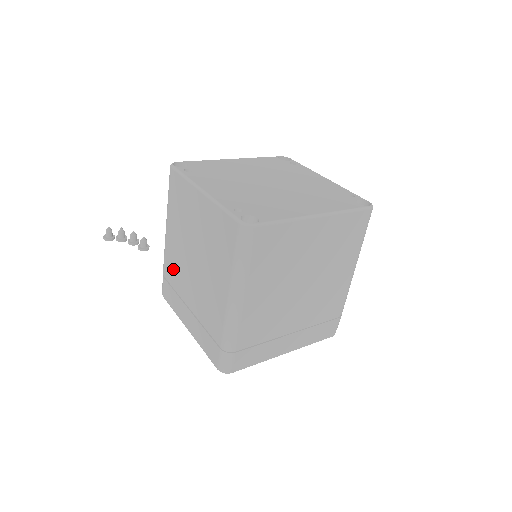
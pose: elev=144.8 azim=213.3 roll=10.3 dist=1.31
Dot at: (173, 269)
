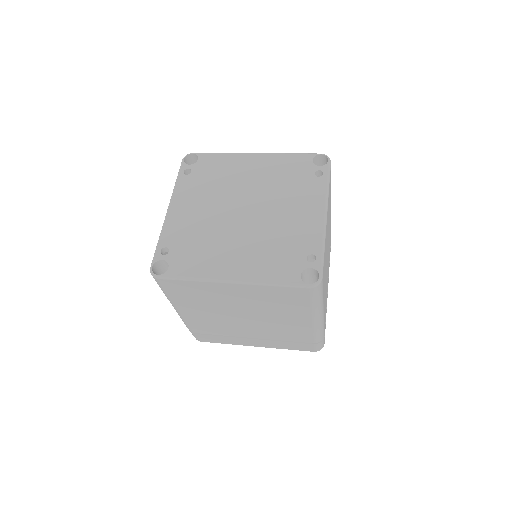
Dot at: occluded
